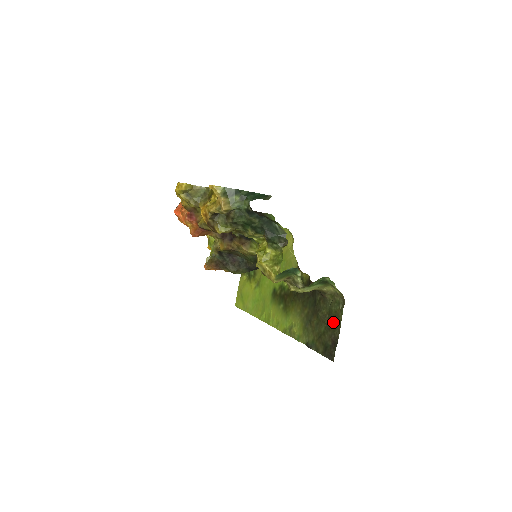
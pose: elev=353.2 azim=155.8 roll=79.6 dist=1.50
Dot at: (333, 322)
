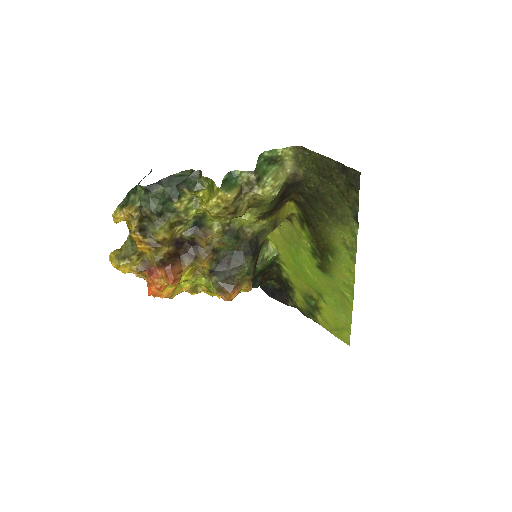
Dot at: (323, 168)
